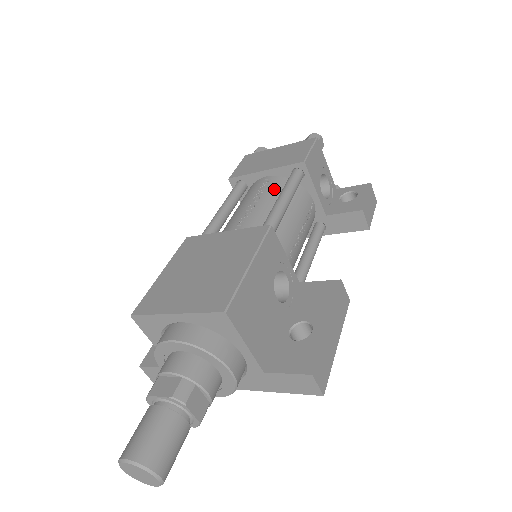
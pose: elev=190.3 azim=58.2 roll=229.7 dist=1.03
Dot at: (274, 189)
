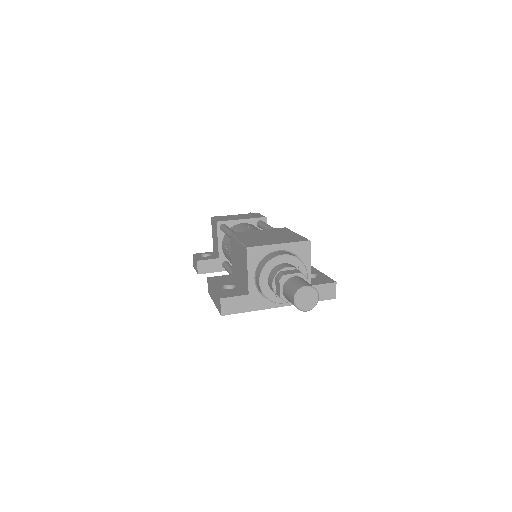
Dot at: occluded
